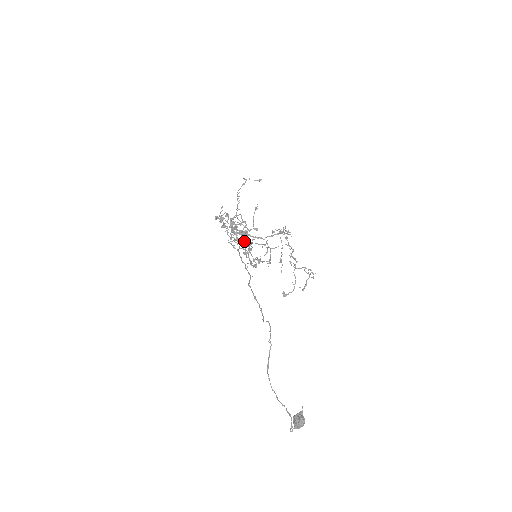
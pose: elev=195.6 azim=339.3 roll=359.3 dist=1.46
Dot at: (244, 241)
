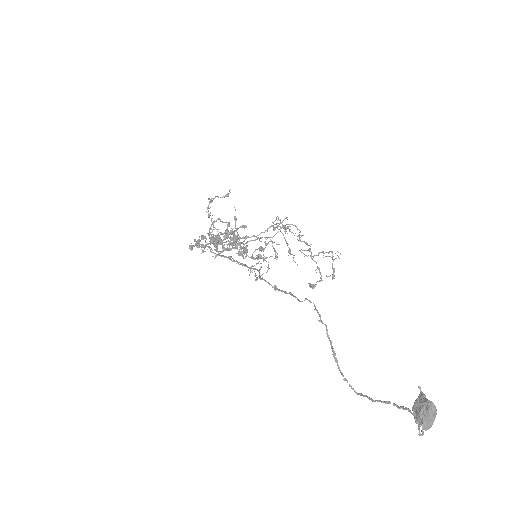
Dot at: (234, 240)
